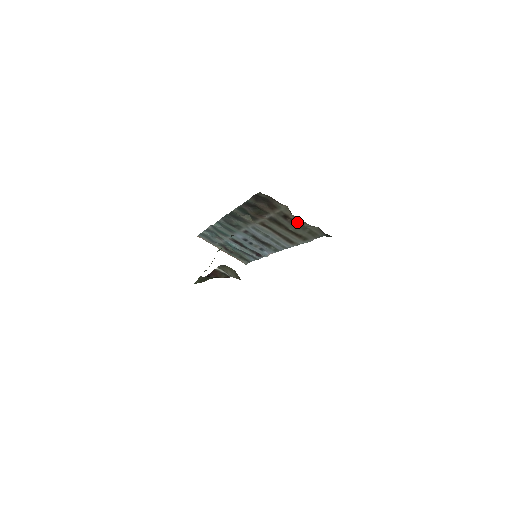
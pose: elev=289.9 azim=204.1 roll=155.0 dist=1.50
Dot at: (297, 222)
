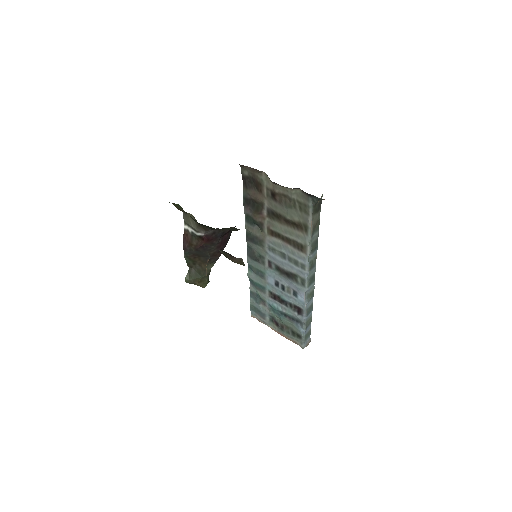
Dot at: (285, 198)
